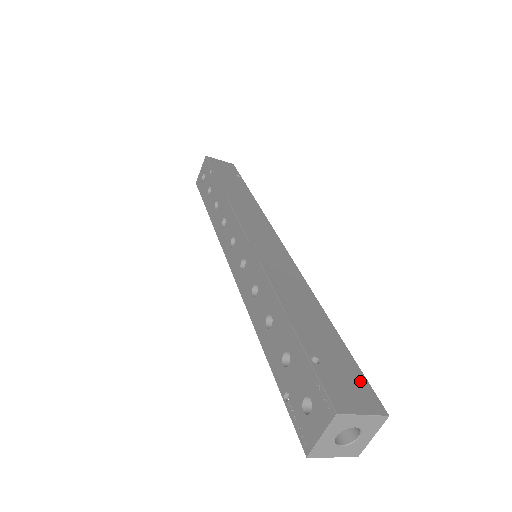
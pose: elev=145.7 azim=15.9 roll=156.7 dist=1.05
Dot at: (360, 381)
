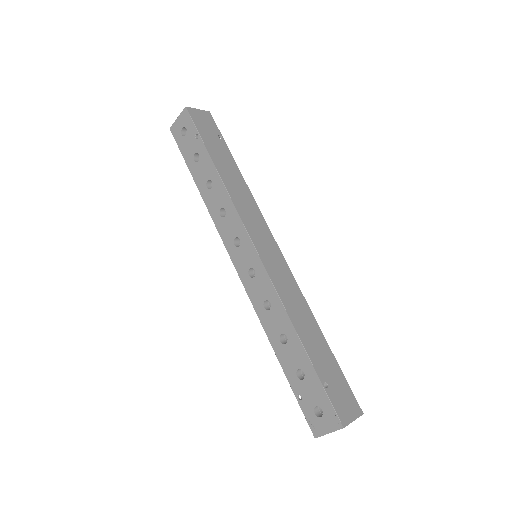
Dot at: (348, 391)
